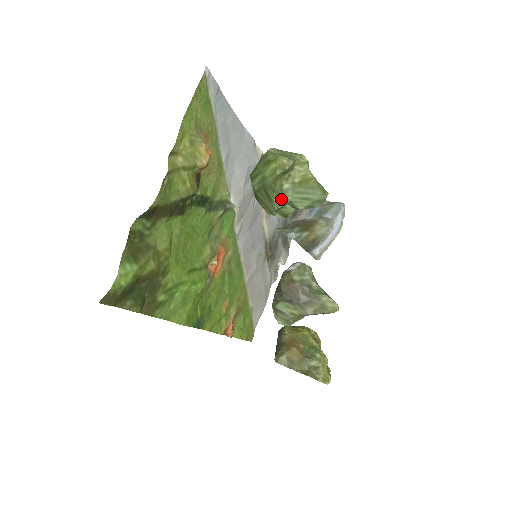
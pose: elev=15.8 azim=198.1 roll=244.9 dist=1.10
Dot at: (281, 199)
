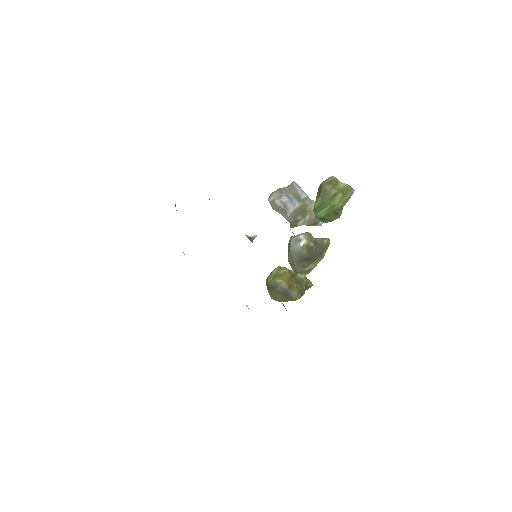
Dot at: occluded
